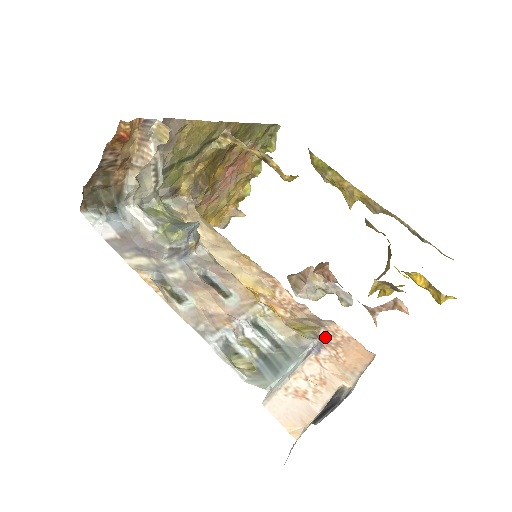
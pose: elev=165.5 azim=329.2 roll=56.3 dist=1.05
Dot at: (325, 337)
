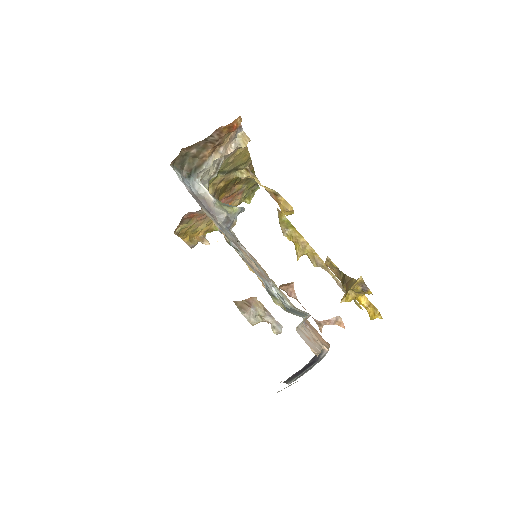
Dot at: occluded
